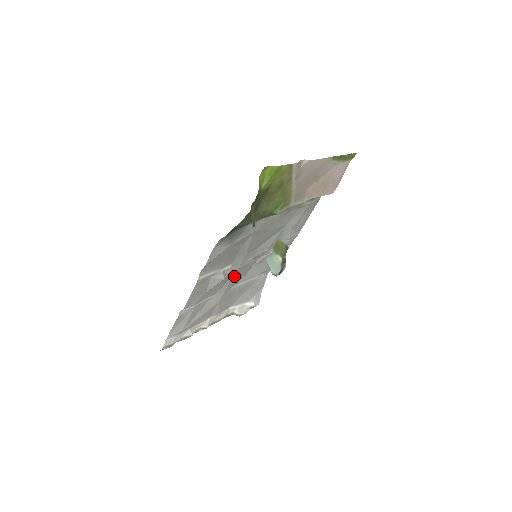
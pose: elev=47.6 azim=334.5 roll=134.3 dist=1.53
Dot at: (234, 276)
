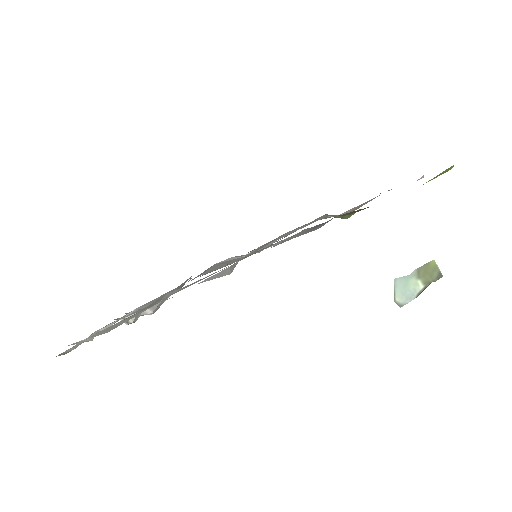
Dot at: occluded
